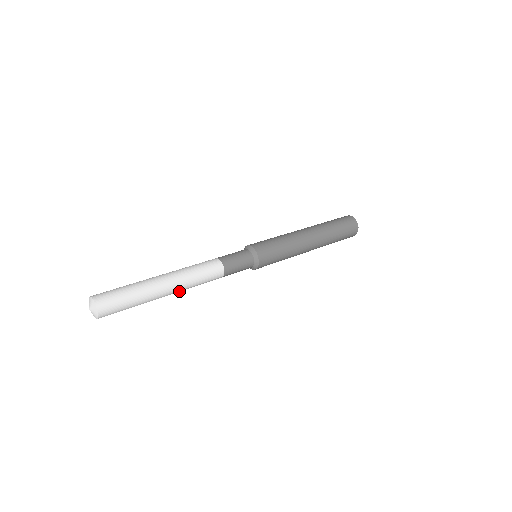
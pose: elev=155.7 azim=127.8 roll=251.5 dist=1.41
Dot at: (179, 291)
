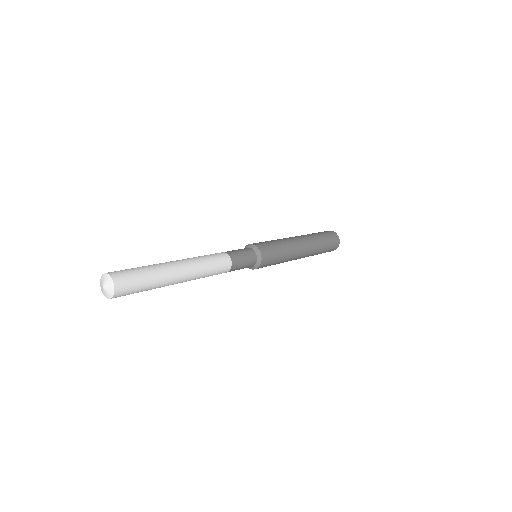
Dot at: (188, 280)
